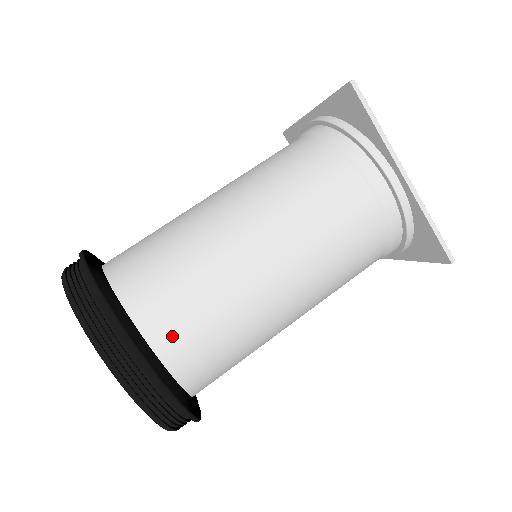
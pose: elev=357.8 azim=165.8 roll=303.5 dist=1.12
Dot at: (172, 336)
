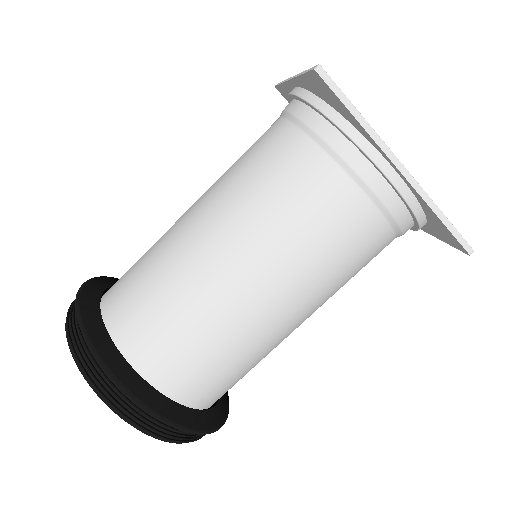
Dot at: (173, 374)
